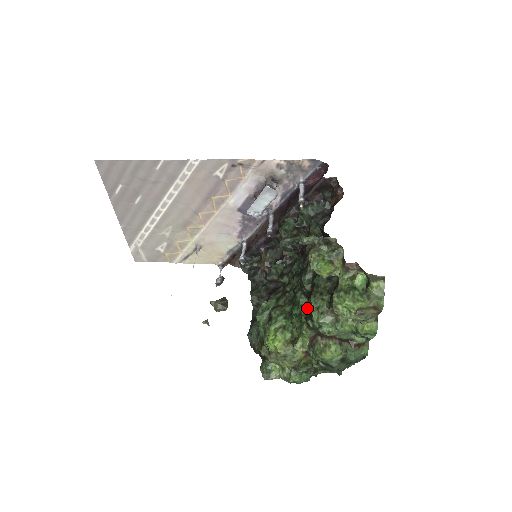
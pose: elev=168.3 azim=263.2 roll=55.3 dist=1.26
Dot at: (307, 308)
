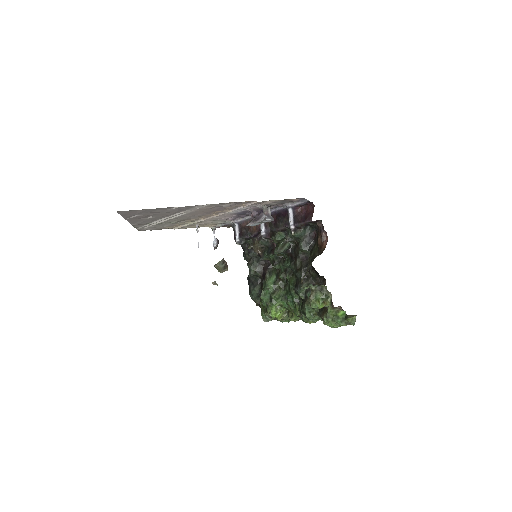
Dot at: (299, 301)
